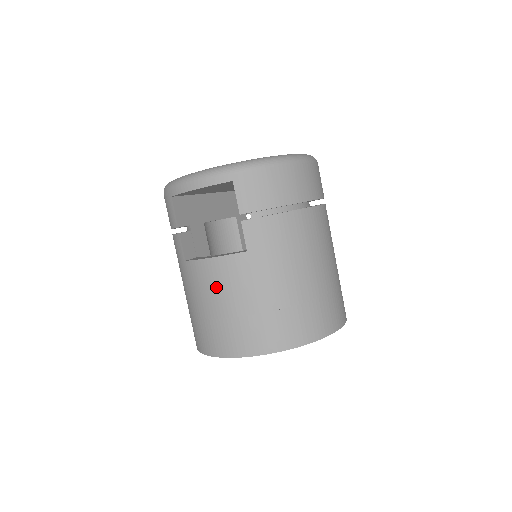
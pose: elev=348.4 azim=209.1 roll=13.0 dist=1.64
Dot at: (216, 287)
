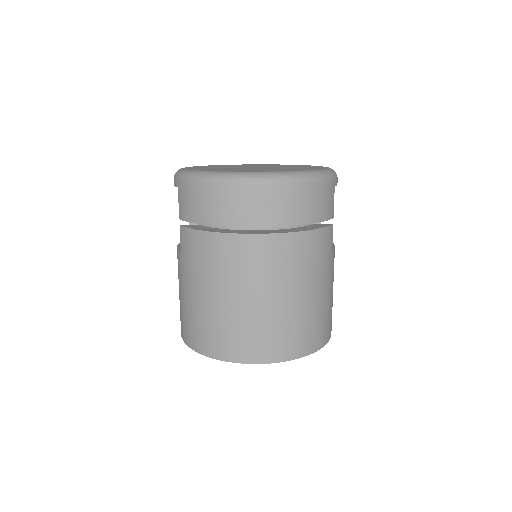
Dot at: occluded
